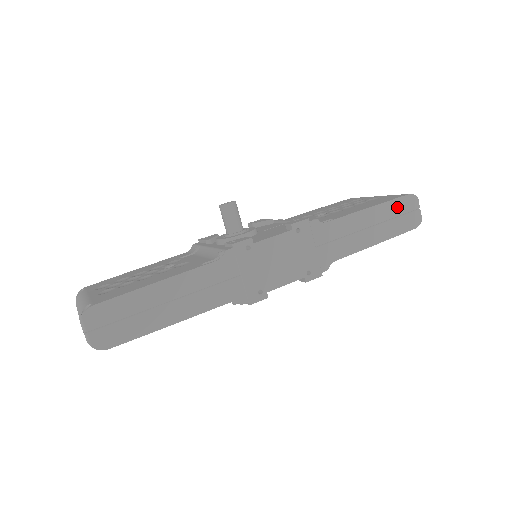
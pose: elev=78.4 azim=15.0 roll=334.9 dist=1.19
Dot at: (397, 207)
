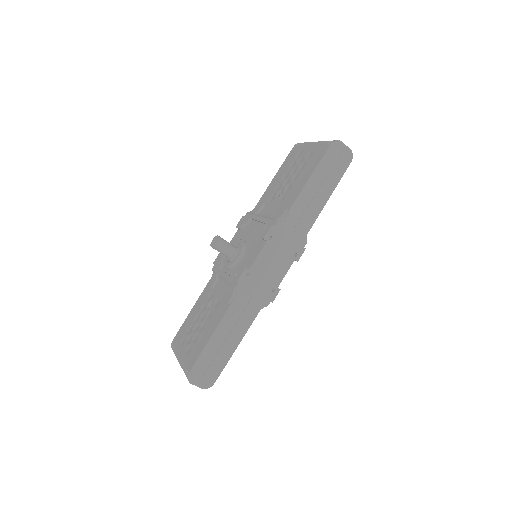
Dot at: (328, 161)
